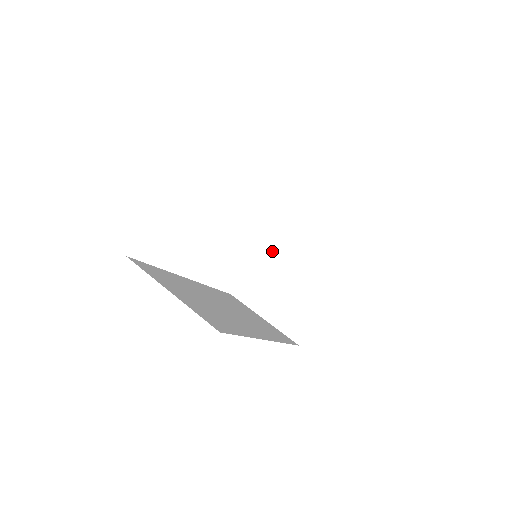
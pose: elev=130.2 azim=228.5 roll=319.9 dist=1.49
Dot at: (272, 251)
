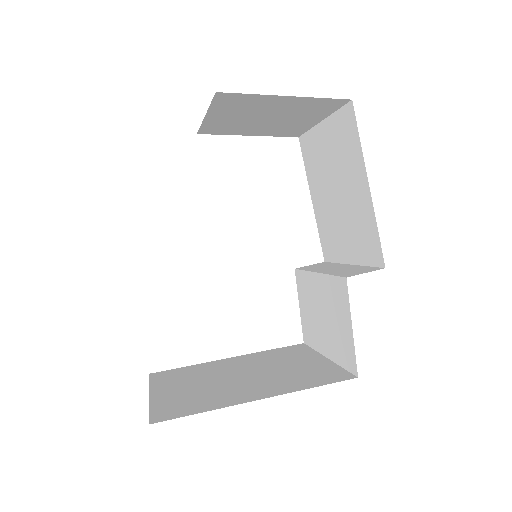
Dot at: (243, 364)
